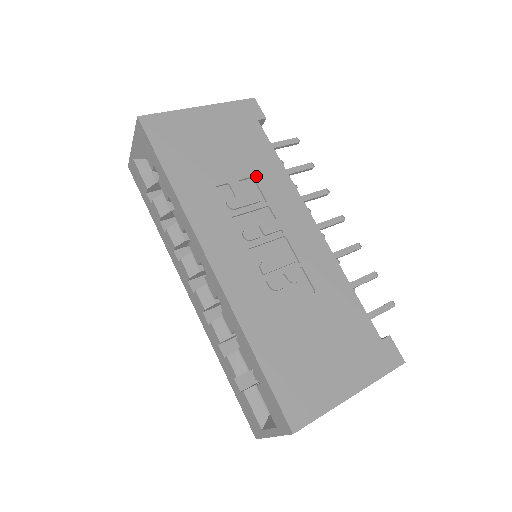
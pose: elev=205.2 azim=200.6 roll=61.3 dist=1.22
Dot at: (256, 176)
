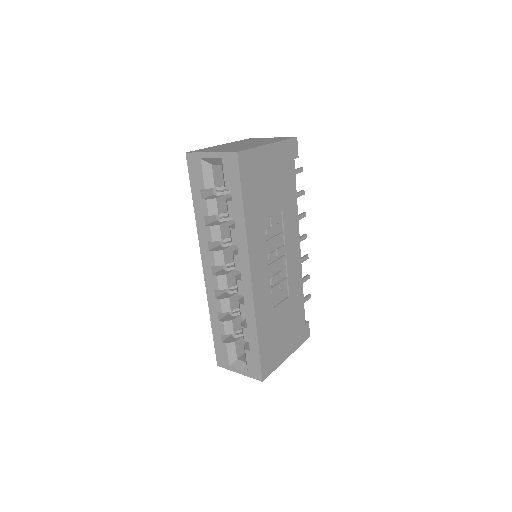
Dot at: (284, 210)
